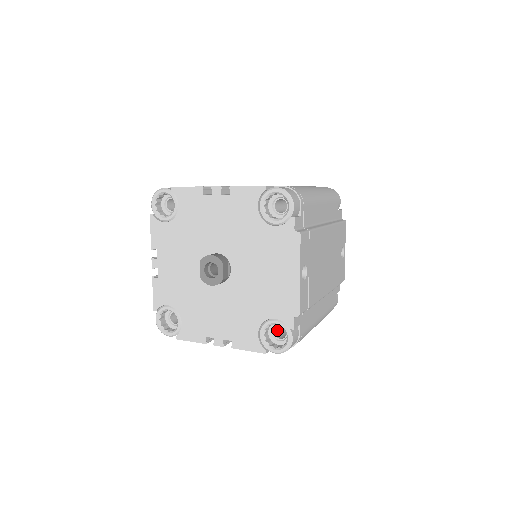
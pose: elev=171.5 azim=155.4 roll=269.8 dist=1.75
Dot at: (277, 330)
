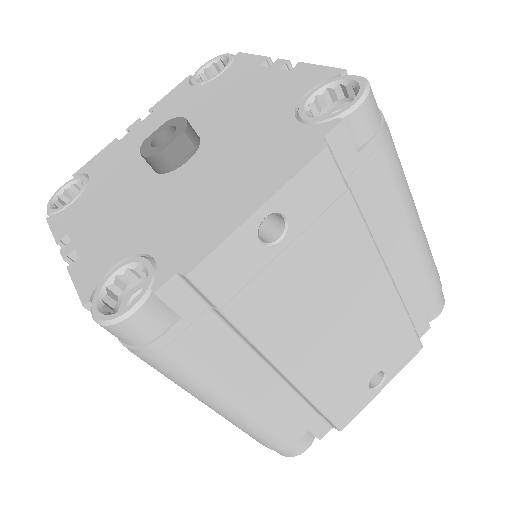
Dot at: occluded
